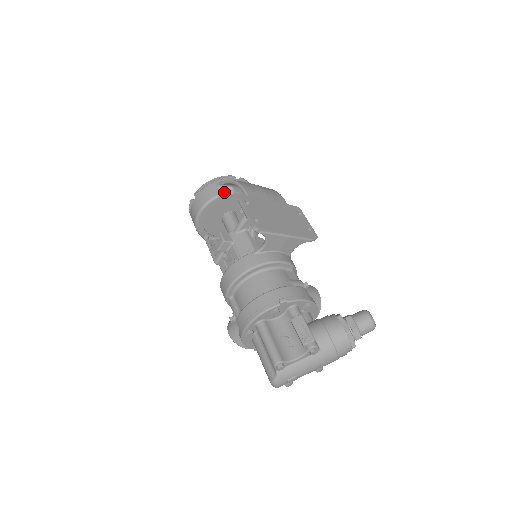
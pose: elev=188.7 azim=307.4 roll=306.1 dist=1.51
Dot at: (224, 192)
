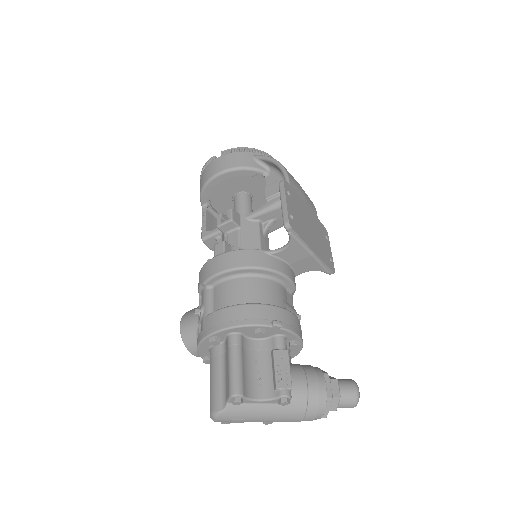
Dot at: (258, 168)
